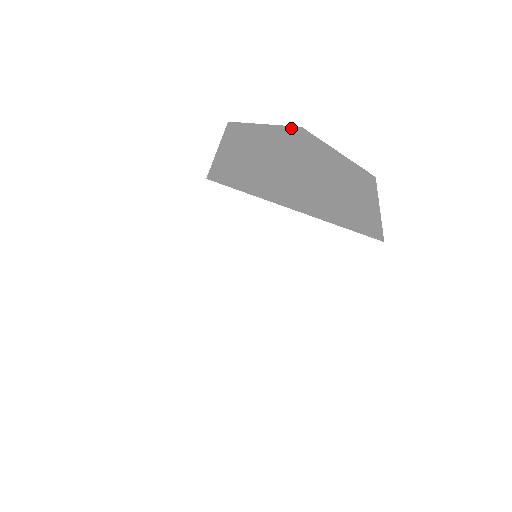
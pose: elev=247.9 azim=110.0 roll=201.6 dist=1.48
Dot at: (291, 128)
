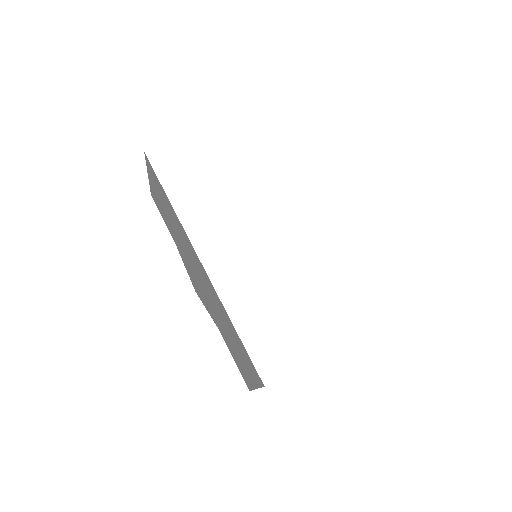
Dot at: occluded
